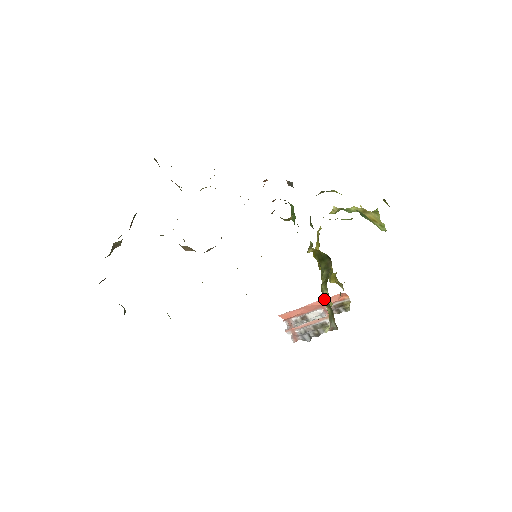
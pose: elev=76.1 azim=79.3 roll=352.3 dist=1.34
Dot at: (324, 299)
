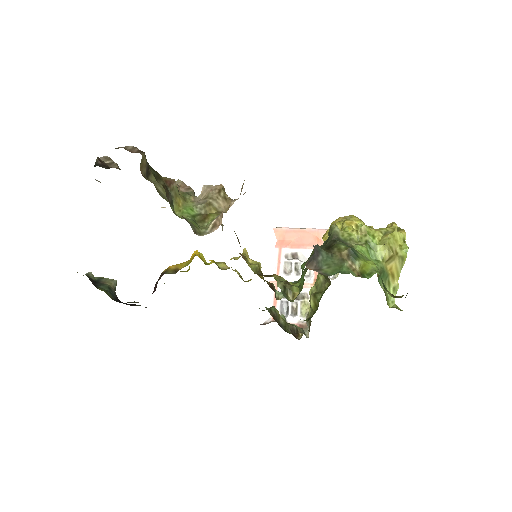
Dot at: occluded
